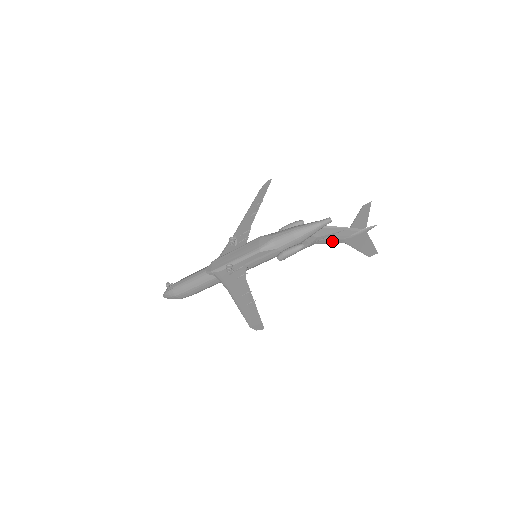
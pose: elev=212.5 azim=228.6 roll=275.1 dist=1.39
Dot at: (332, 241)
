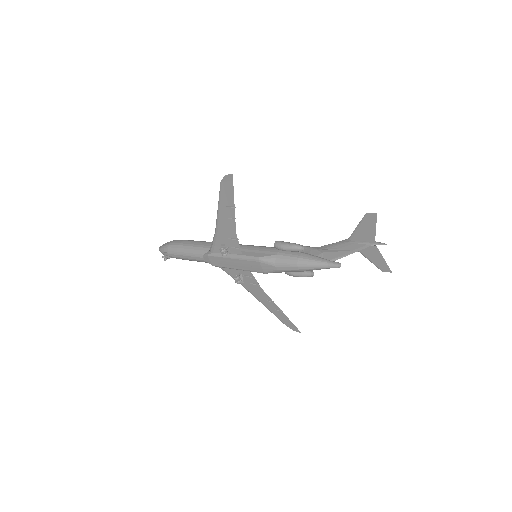
Dot at: (337, 247)
